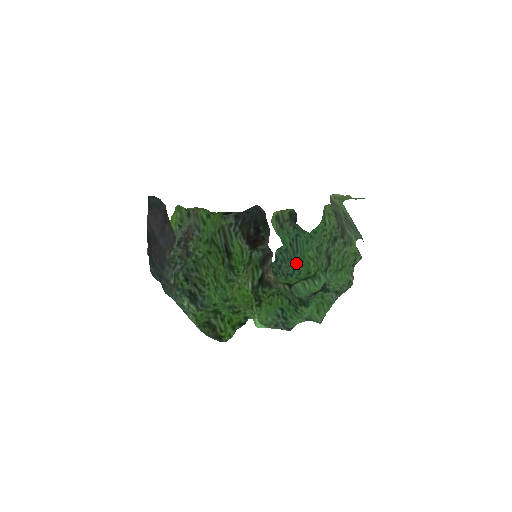
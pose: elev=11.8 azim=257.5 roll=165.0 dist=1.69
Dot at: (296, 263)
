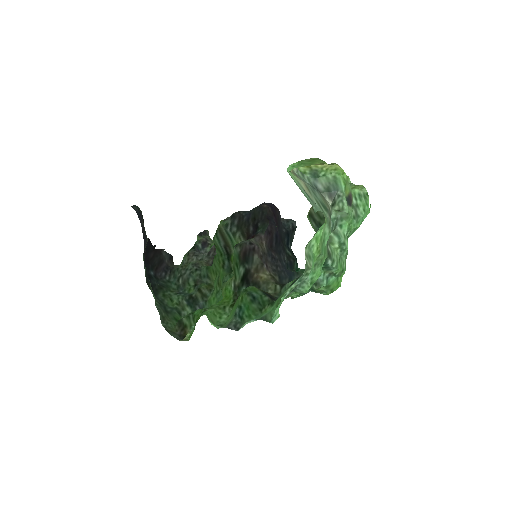
Dot at: occluded
